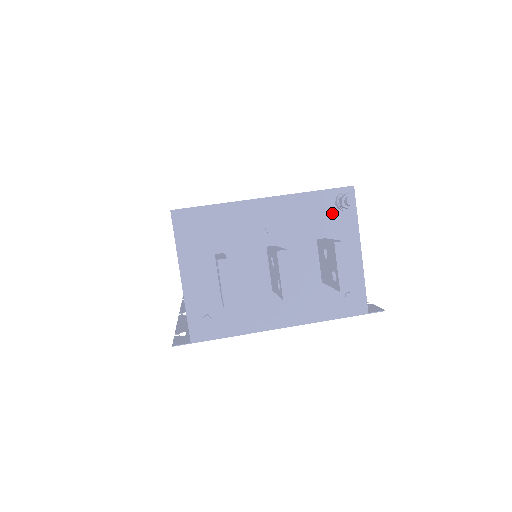
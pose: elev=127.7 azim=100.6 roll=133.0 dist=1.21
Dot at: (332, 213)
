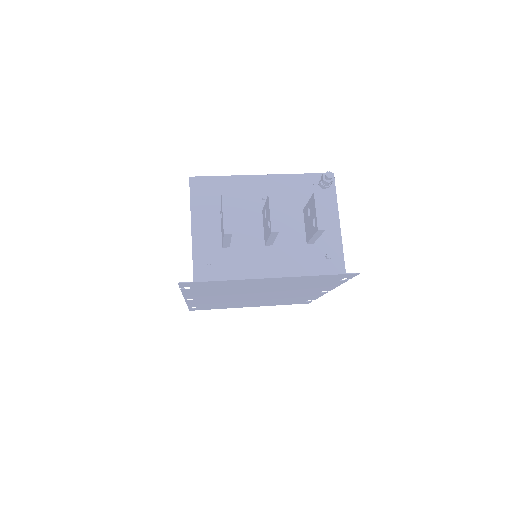
Dot at: (316, 191)
